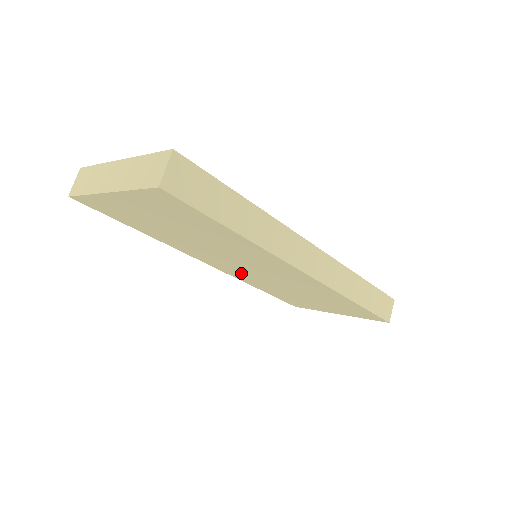
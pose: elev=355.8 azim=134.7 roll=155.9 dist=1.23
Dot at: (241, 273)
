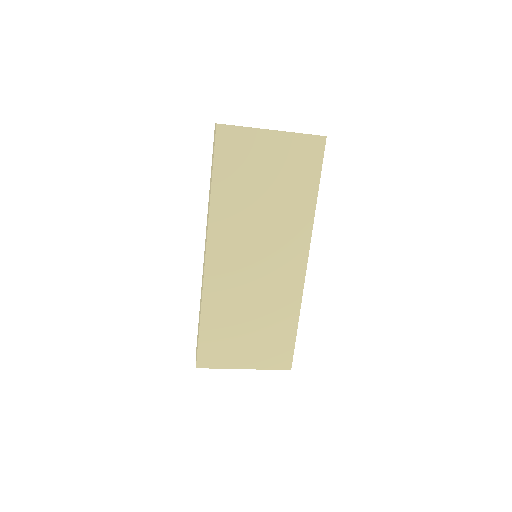
Dot at: (228, 273)
